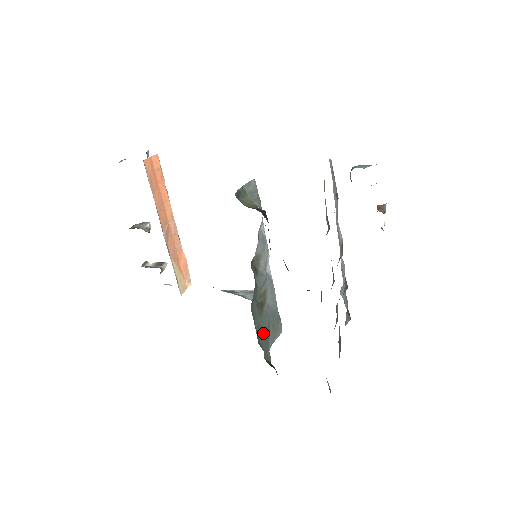
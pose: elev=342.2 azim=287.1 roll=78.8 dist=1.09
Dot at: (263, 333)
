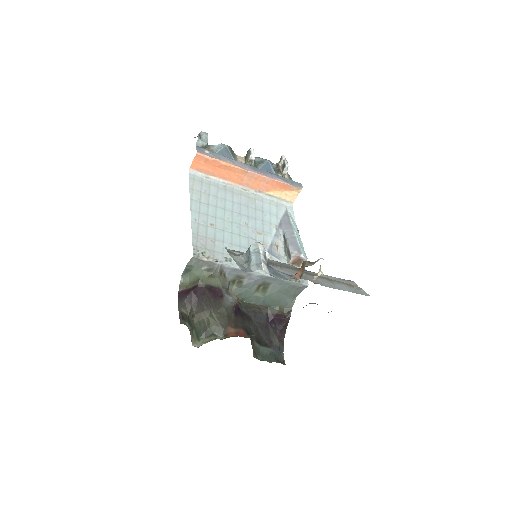
Dot at: (273, 300)
